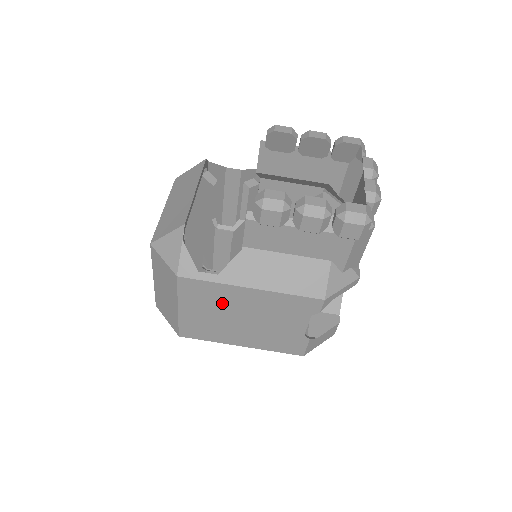
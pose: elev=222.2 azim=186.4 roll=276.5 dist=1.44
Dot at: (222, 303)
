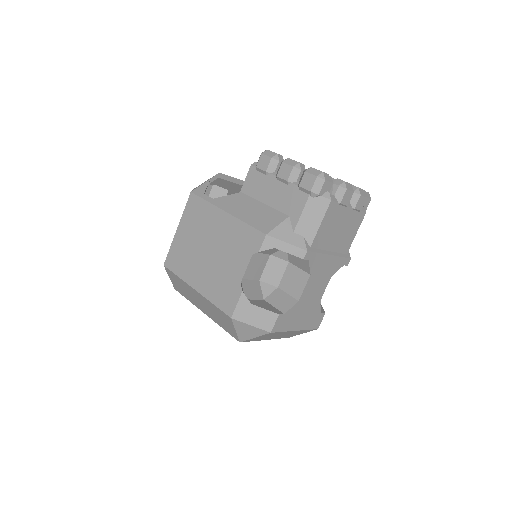
Dot at: (203, 227)
